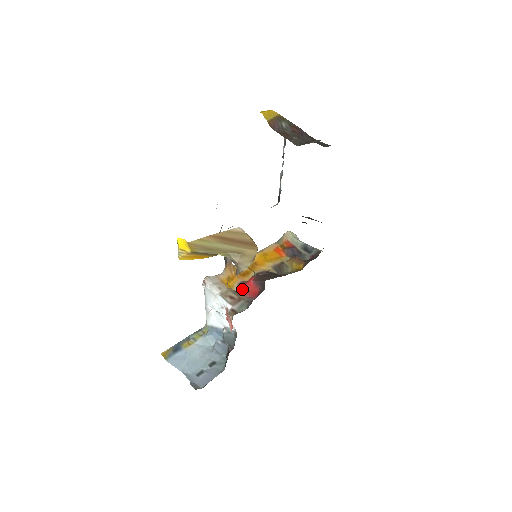
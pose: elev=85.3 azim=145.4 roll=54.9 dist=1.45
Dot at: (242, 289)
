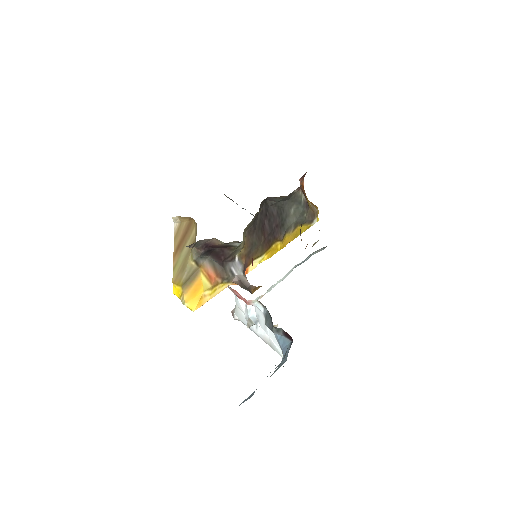
Dot at: occluded
